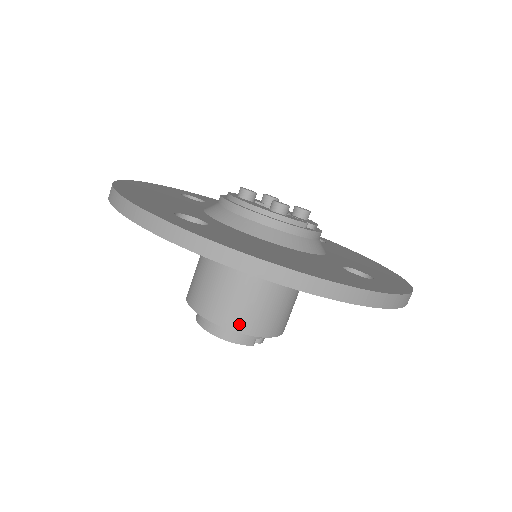
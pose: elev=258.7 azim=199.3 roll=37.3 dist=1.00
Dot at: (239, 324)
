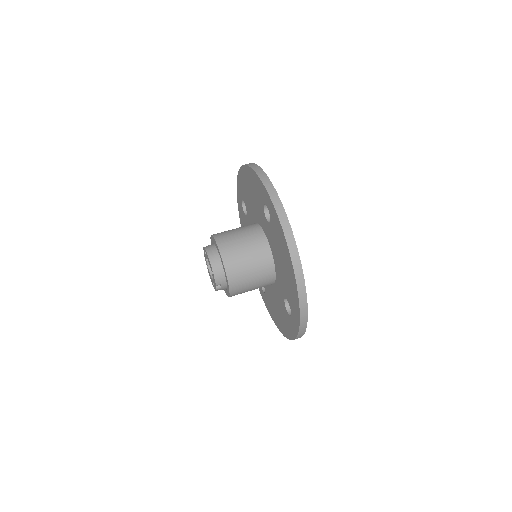
Dot at: (230, 269)
